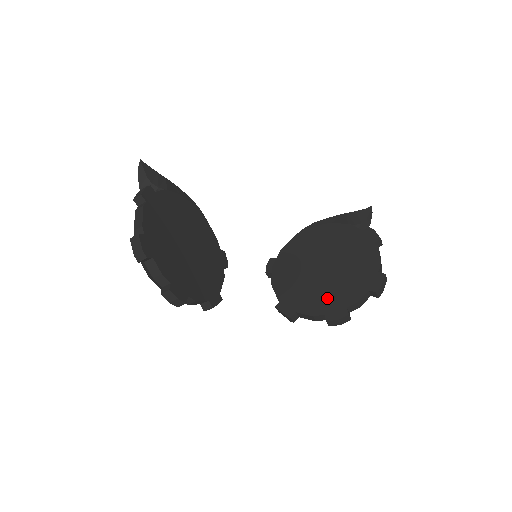
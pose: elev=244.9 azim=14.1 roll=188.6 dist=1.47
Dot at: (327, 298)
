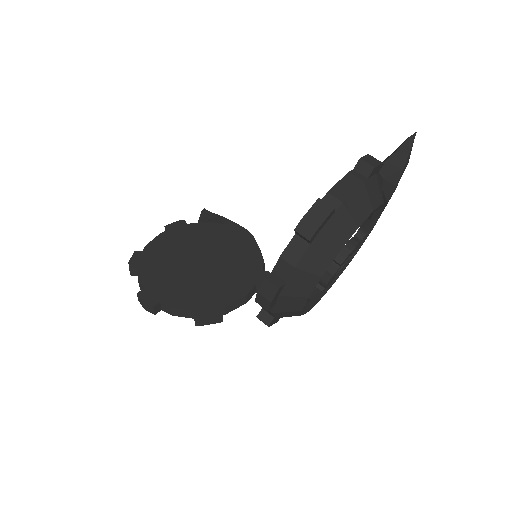
Dot at: occluded
